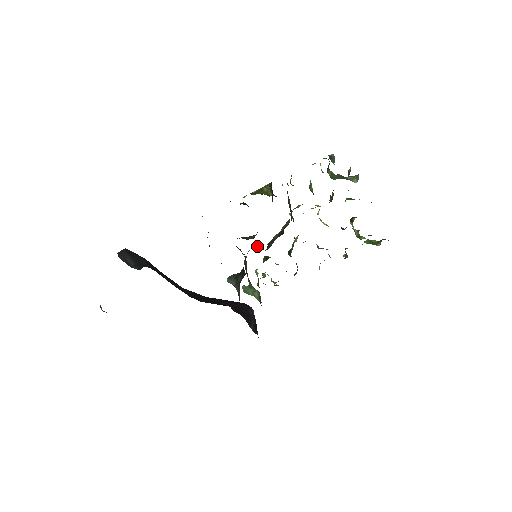
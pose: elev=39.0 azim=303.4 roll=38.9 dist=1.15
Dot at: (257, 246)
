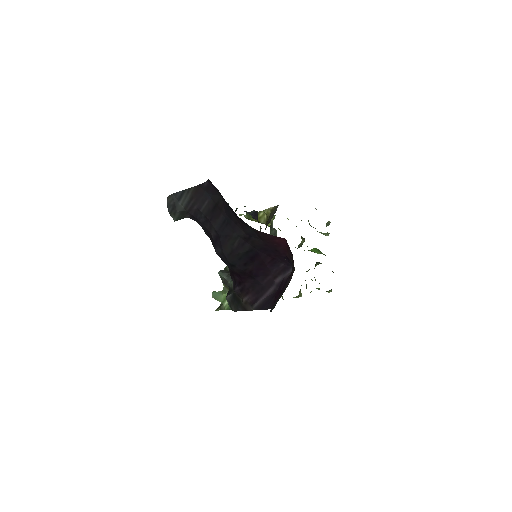
Dot at: occluded
